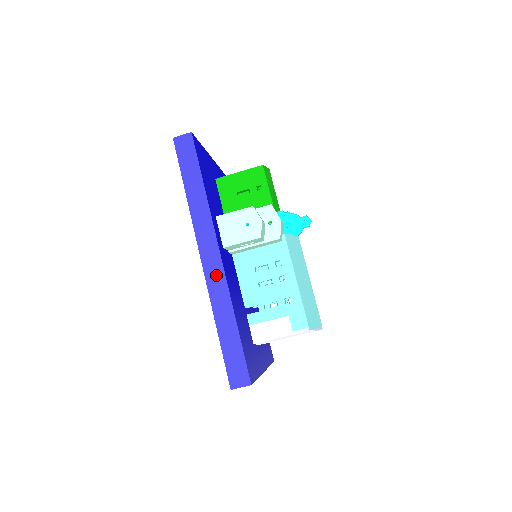
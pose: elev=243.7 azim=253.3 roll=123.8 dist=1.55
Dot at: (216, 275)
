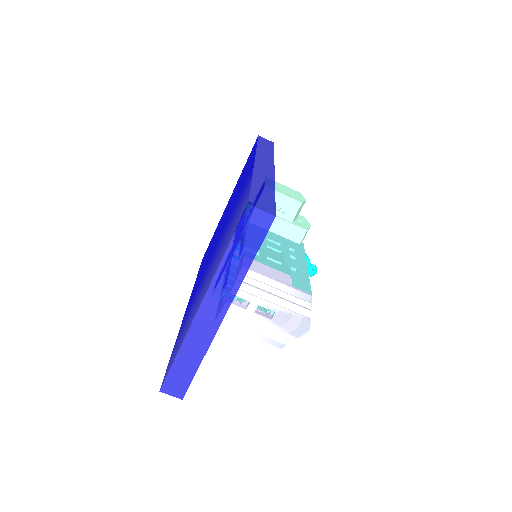
Dot at: (266, 170)
